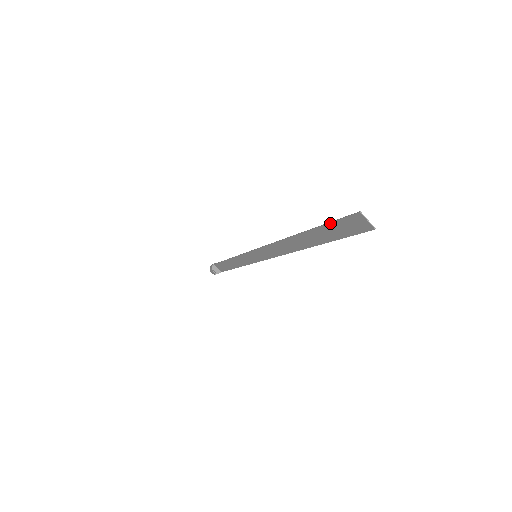
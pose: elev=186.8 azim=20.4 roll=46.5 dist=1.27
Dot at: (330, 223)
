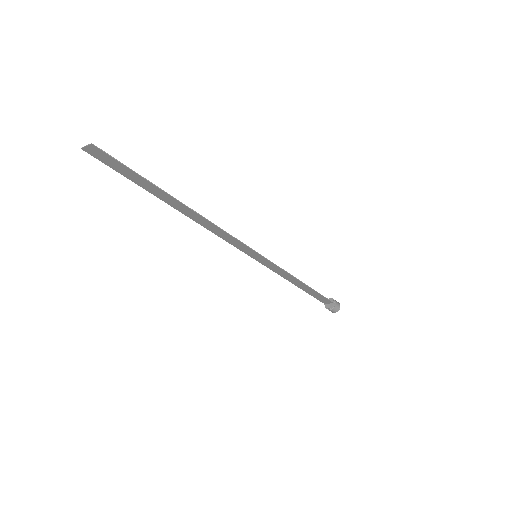
Dot at: occluded
